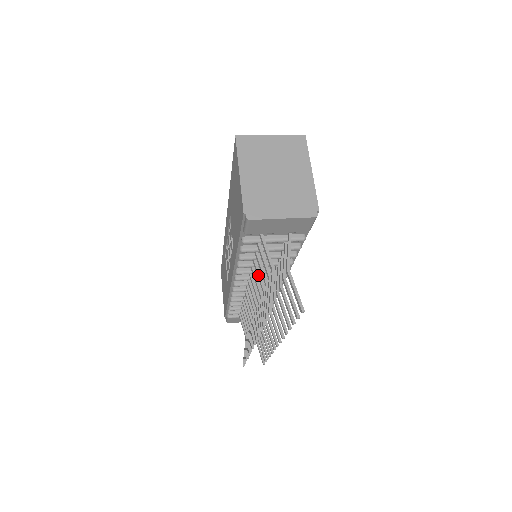
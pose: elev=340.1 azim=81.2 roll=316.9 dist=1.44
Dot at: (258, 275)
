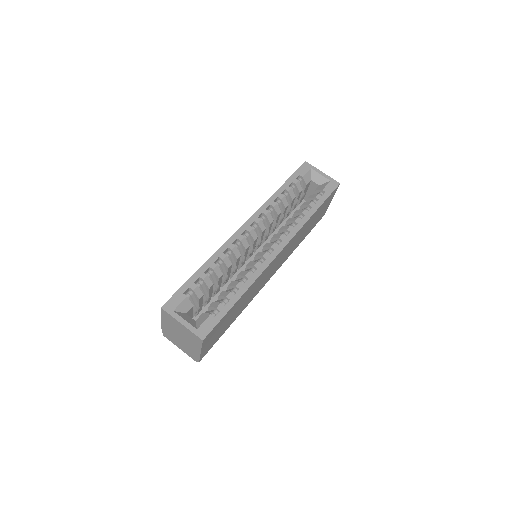
Dot at: occluded
